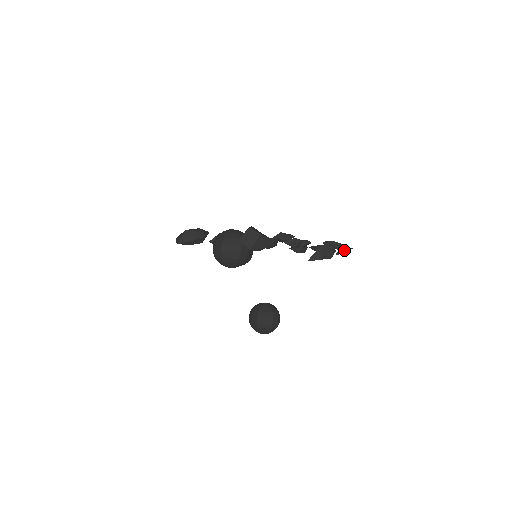
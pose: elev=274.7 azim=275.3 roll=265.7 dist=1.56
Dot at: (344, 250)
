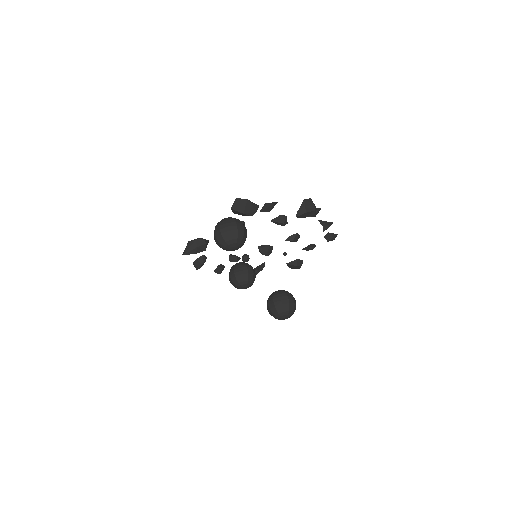
Dot at: (328, 224)
